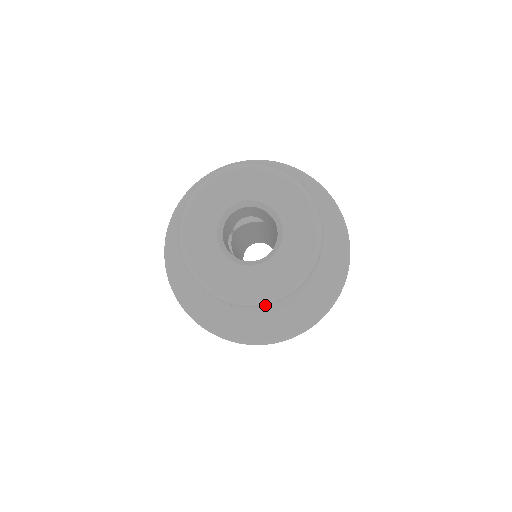
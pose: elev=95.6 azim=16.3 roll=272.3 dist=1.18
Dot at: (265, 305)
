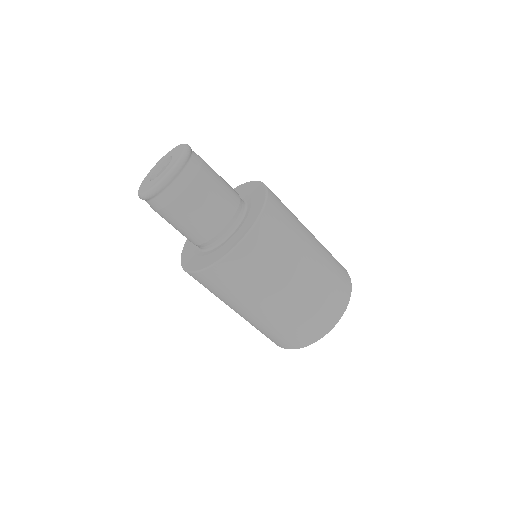
Dot at: (207, 252)
